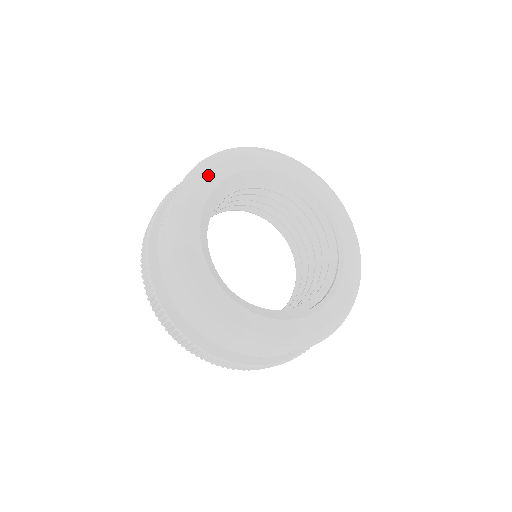
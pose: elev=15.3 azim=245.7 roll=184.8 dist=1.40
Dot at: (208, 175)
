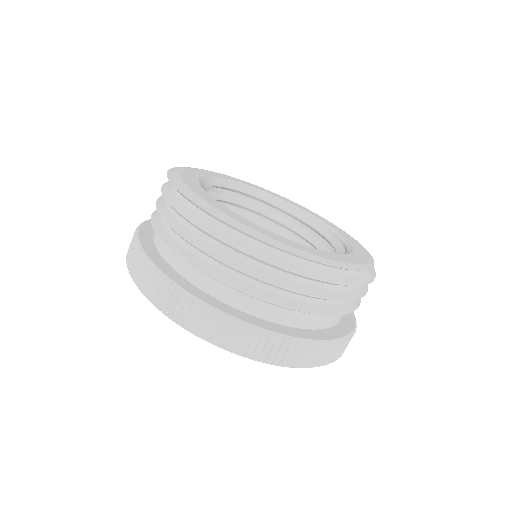
Dot at: (188, 171)
